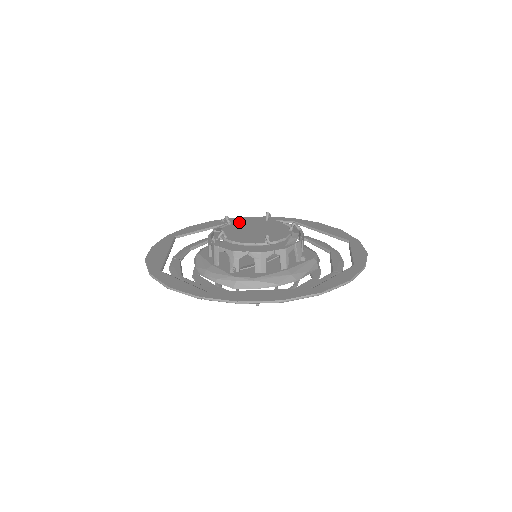
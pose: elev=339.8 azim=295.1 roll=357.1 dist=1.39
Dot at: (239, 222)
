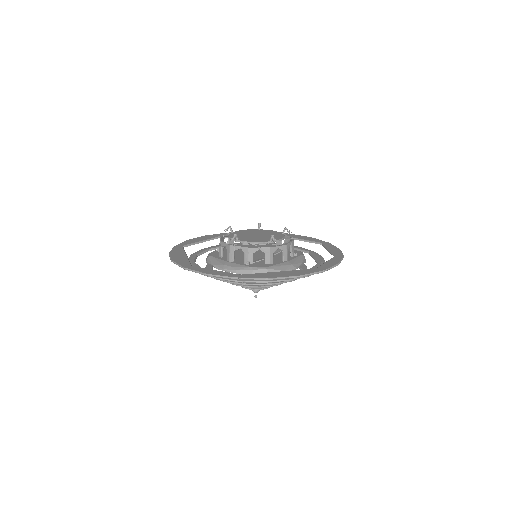
Dot at: (239, 231)
